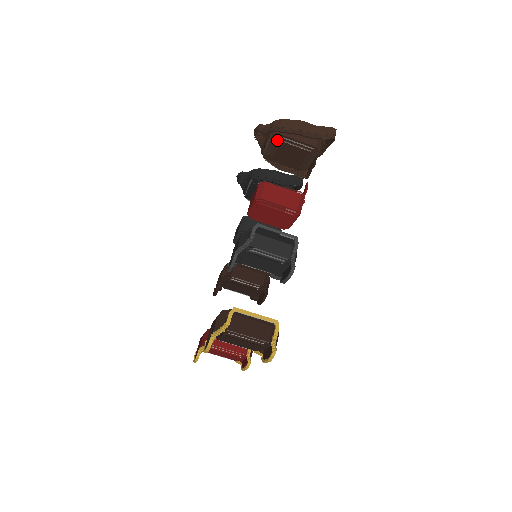
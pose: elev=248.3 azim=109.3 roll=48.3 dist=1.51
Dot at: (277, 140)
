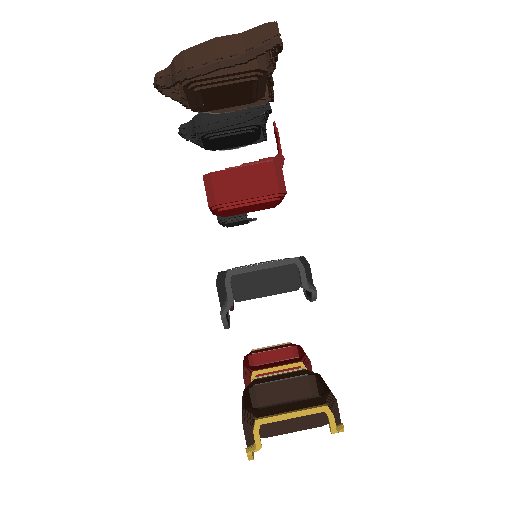
Dot at: (194, 90)
